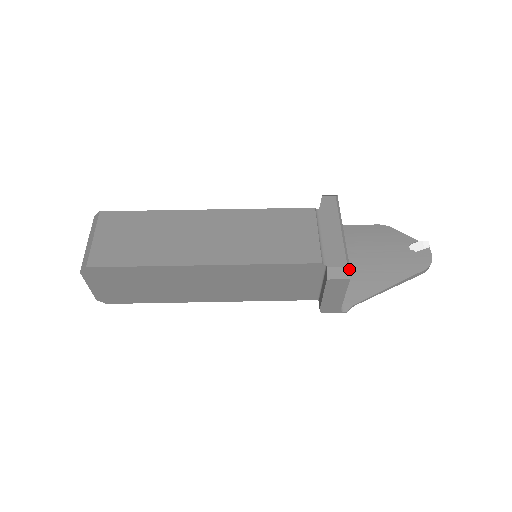
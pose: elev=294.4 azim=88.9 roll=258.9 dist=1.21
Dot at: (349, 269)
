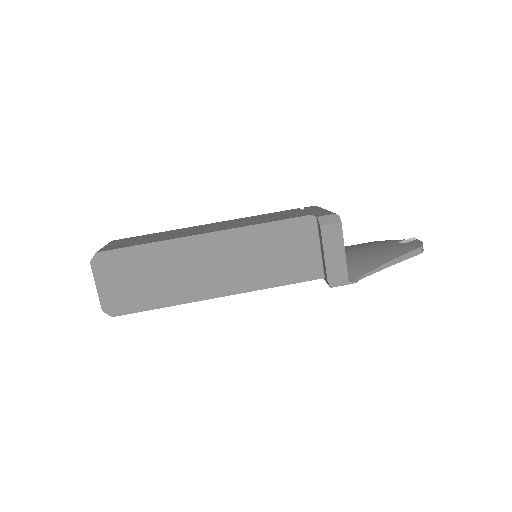
Dot at: (338, 215)
